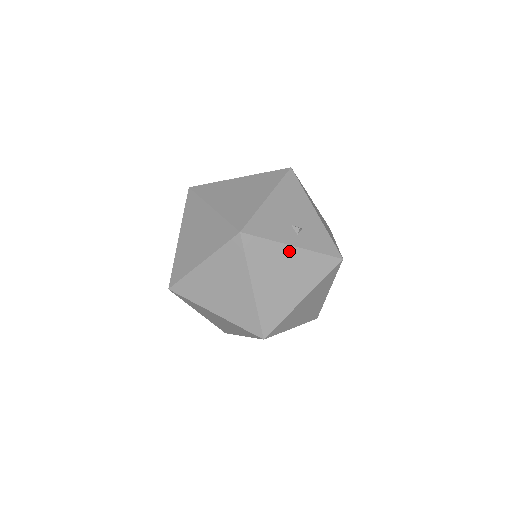
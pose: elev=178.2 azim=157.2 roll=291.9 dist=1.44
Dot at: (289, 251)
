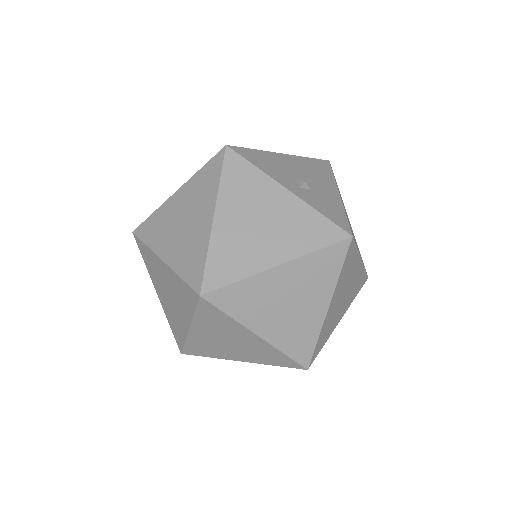
Dot at: (279, 193)
